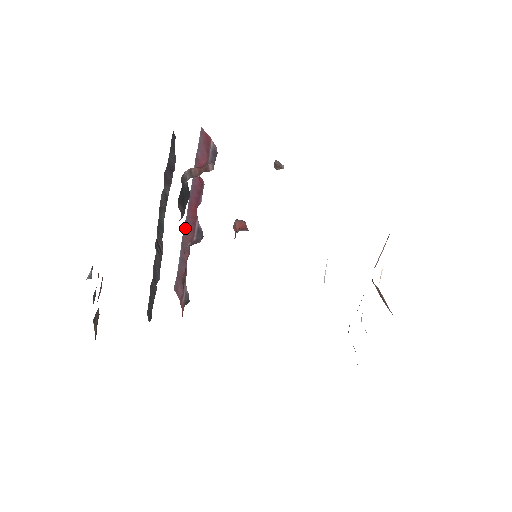
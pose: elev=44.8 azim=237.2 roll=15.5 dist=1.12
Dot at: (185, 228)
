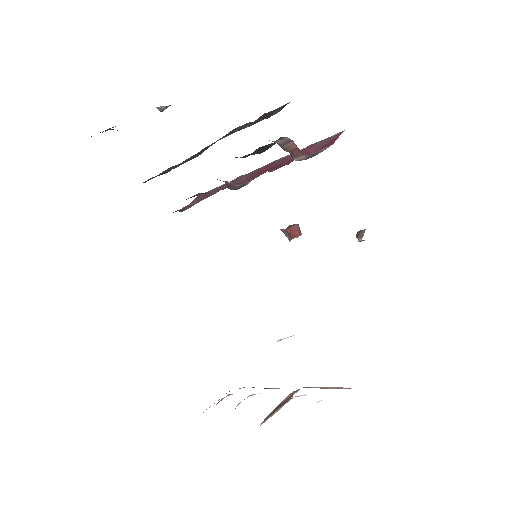
Dot at: (249, 173)
